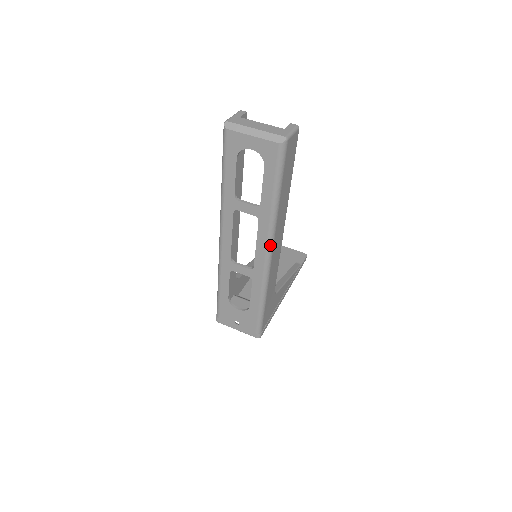
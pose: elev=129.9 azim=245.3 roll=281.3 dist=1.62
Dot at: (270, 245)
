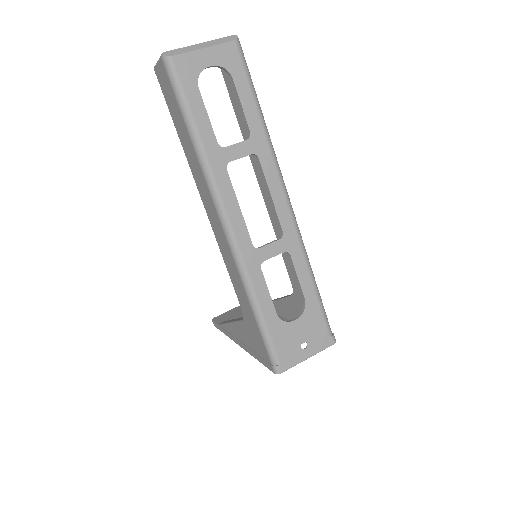
Dot at: (284, 184)
